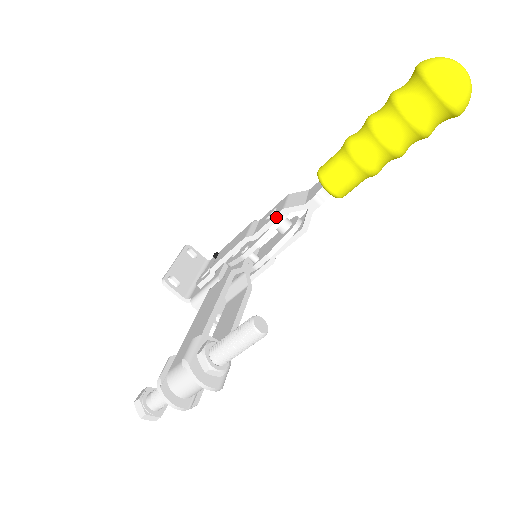
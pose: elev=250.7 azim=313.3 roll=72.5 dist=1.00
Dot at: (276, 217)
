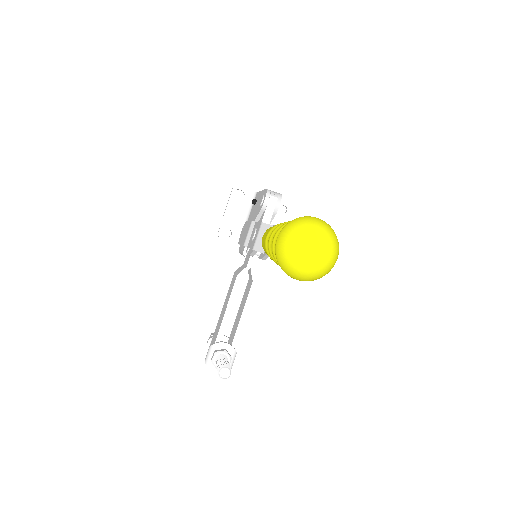
Dot at: occluded
